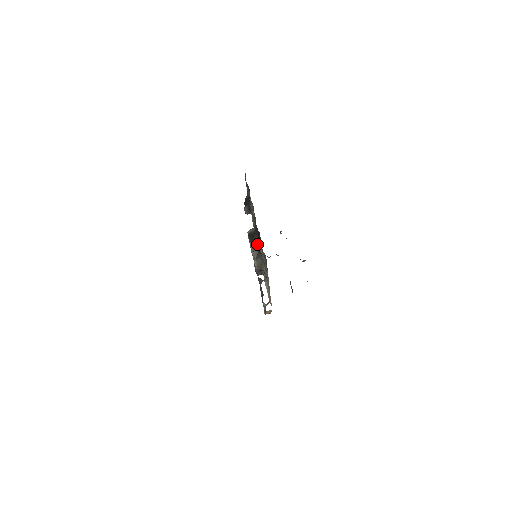
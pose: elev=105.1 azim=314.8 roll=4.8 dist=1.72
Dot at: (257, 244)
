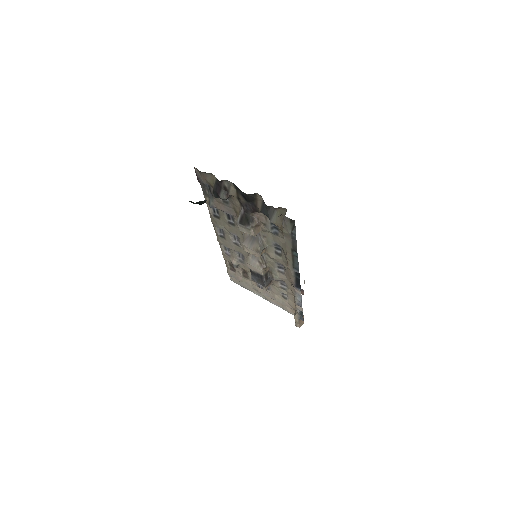
Dot at: (255, 222)
